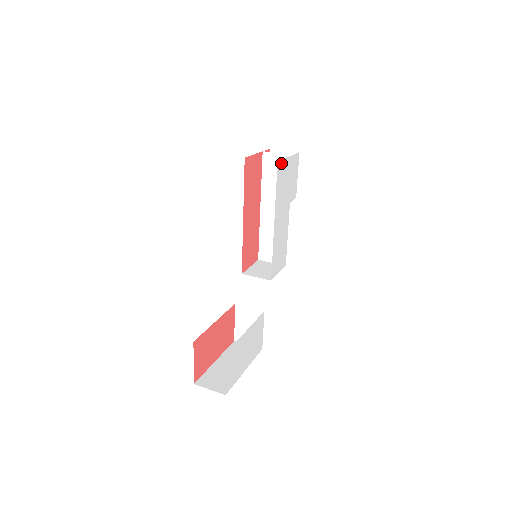
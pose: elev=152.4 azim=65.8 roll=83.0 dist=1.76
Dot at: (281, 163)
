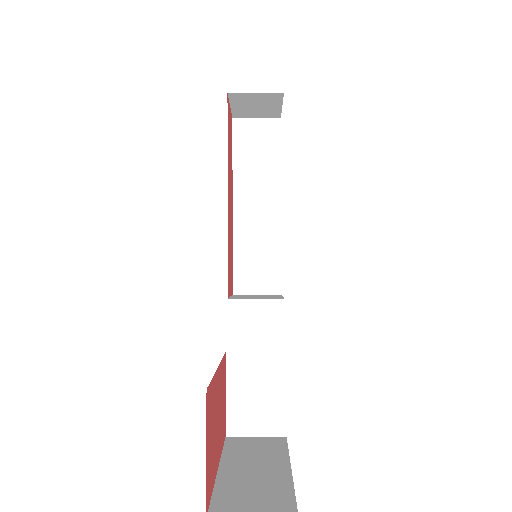
Dot at: occluded
